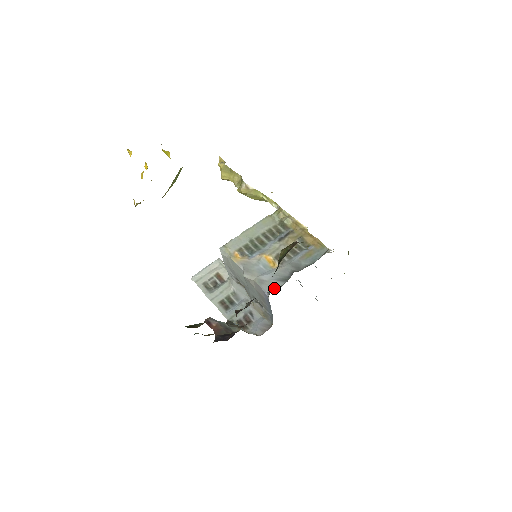
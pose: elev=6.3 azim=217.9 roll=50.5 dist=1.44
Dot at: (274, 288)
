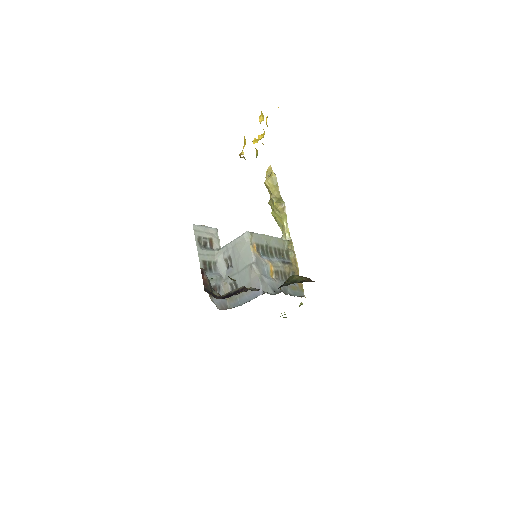
Dot at: (267, 291)
